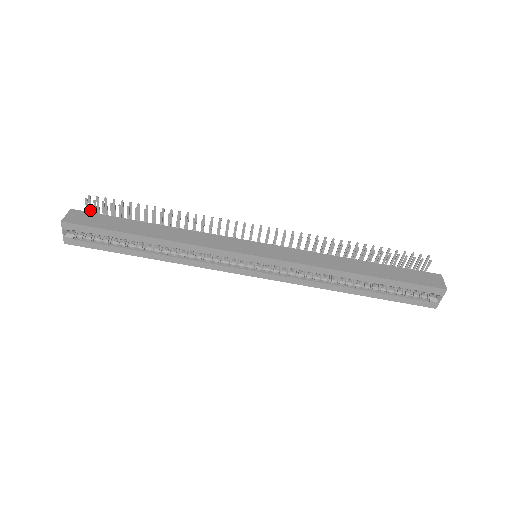
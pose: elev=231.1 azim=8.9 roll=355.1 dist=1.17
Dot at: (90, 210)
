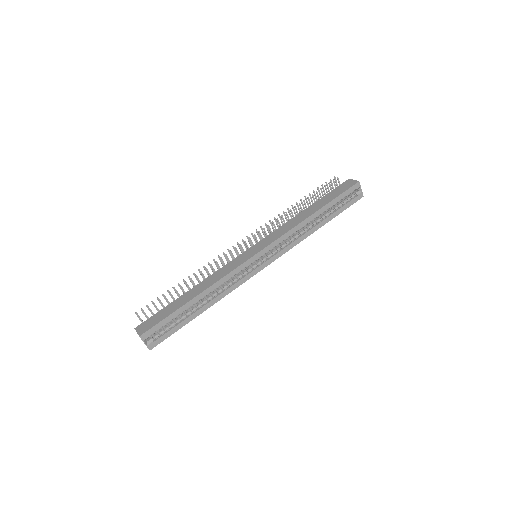
Dot at: occluded
